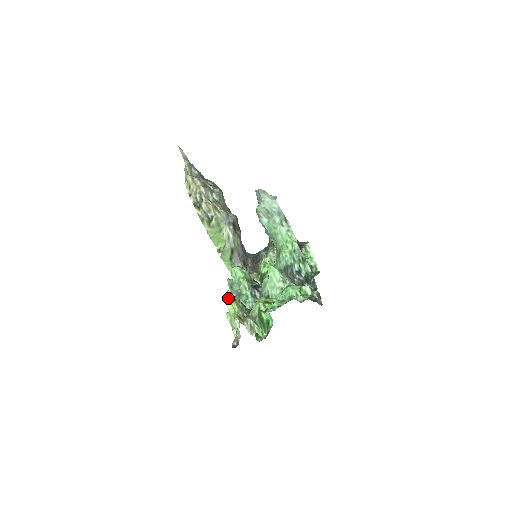
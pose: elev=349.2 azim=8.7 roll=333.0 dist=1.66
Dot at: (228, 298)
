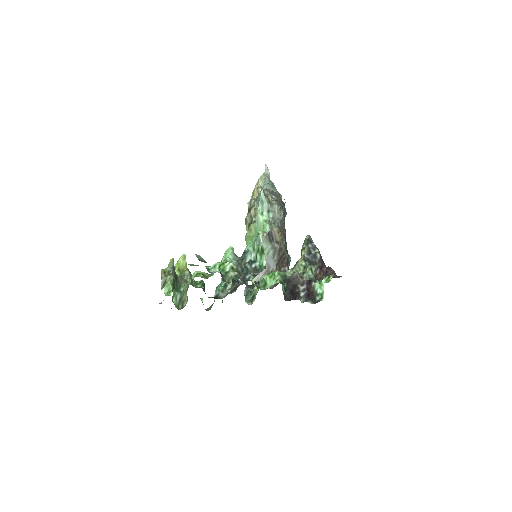
Dot at: (178, 260)
